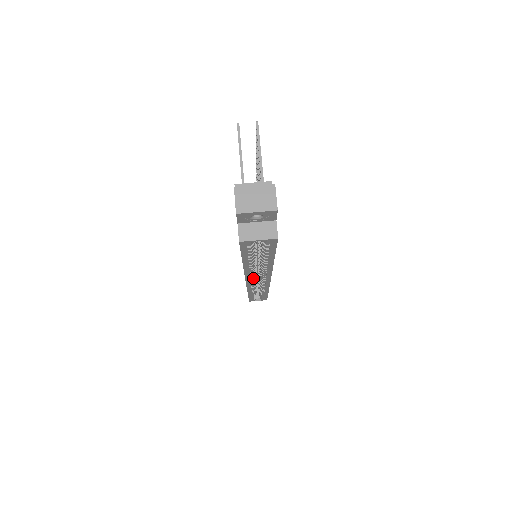
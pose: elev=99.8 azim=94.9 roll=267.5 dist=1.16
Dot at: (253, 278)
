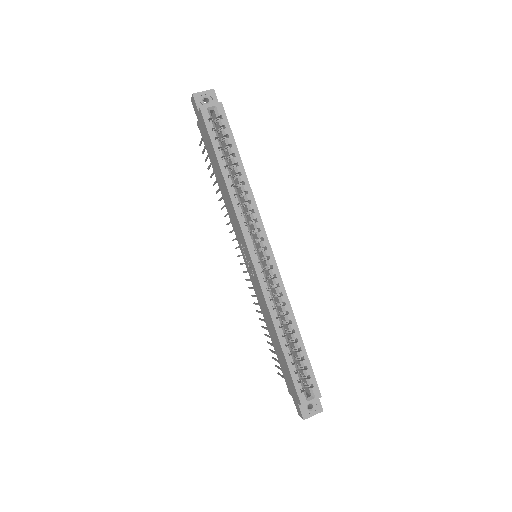
Dot at: (251, 239)
